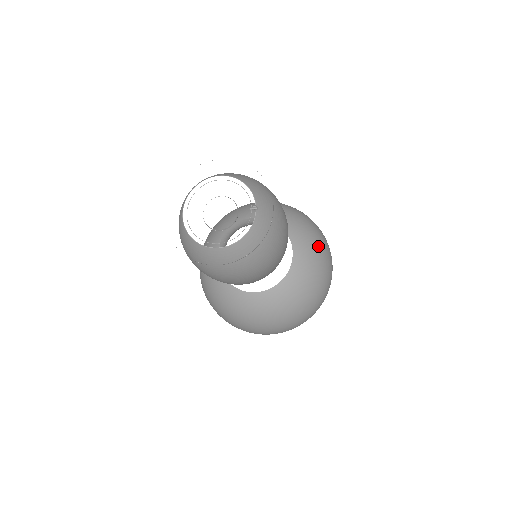
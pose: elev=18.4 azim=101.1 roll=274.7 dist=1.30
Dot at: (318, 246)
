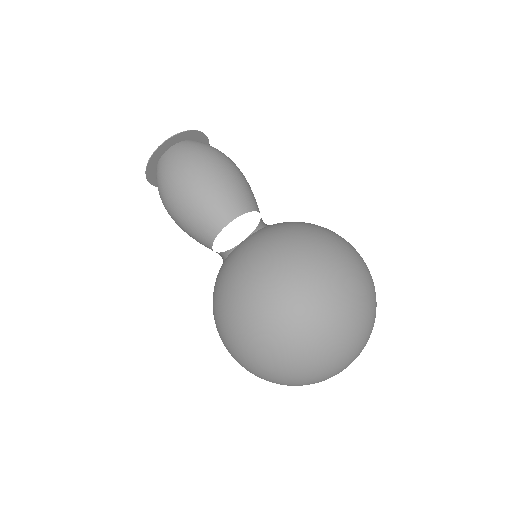
Dot at: (305, 225)
